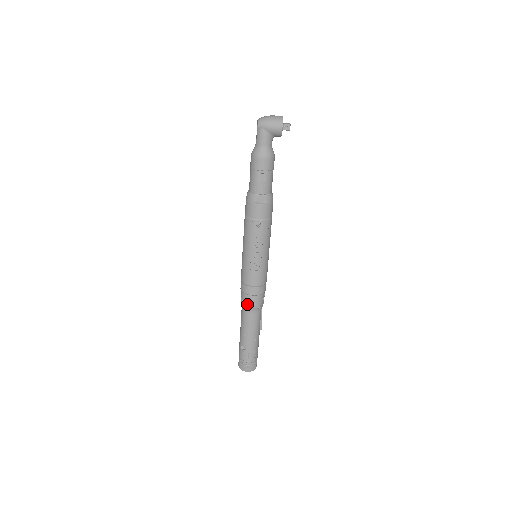
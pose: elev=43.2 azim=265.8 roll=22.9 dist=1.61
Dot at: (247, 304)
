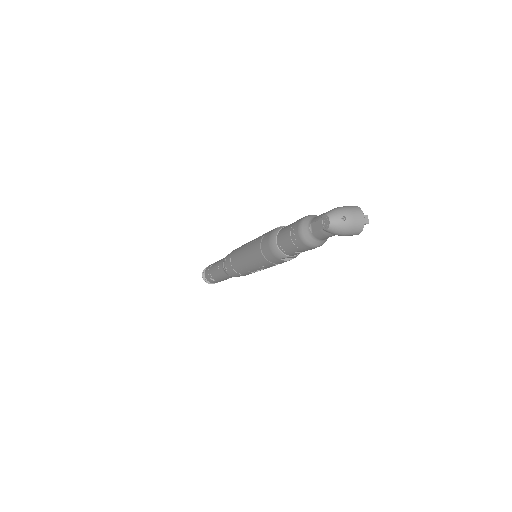
Dot at: (232, 276)
